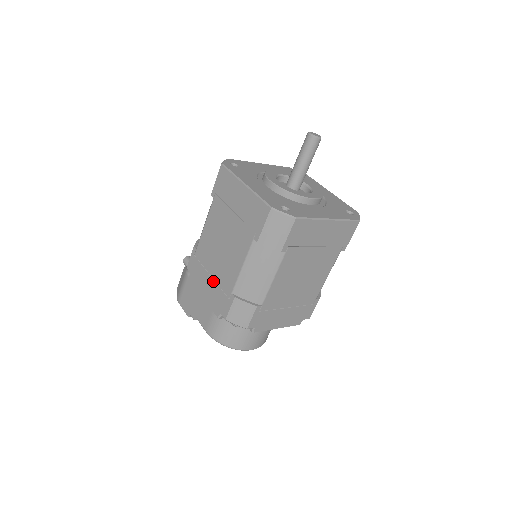
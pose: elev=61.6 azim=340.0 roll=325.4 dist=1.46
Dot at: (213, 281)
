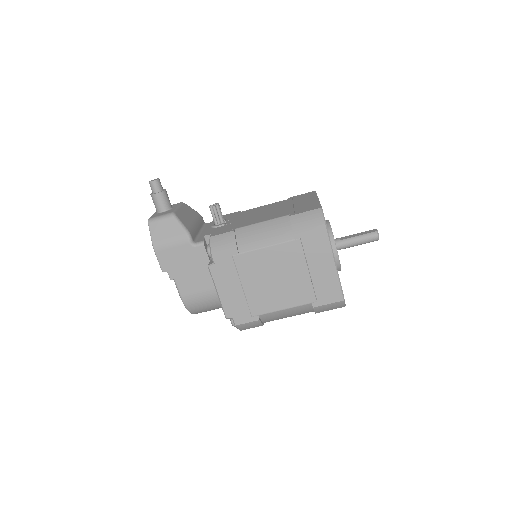
Dot at: (242, 293)
